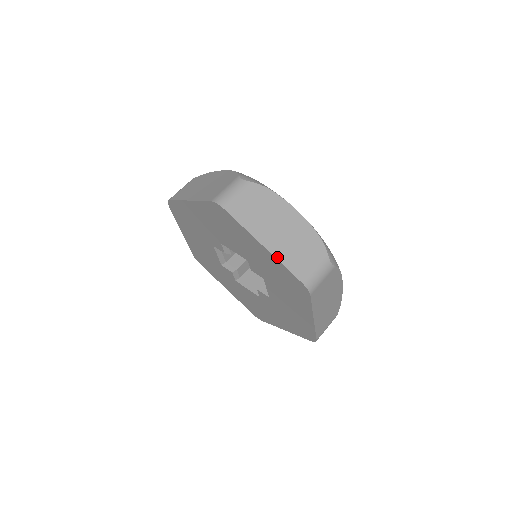
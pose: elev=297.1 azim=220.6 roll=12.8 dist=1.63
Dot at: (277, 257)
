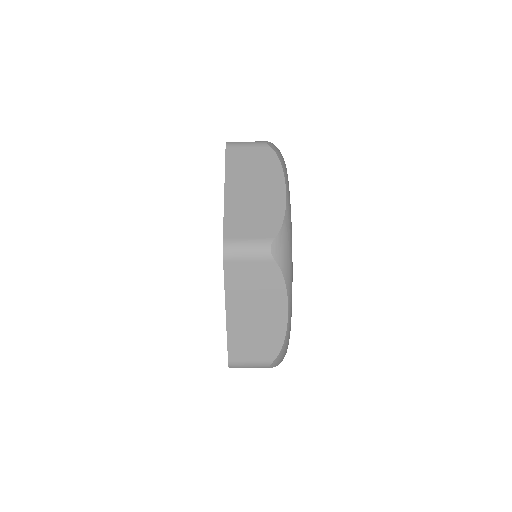
Dot at: (226, 206)
